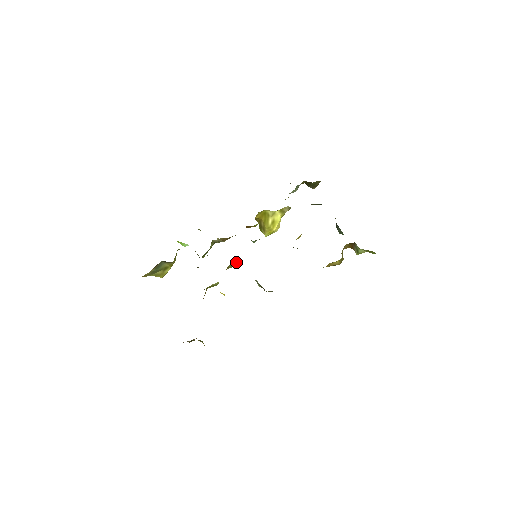
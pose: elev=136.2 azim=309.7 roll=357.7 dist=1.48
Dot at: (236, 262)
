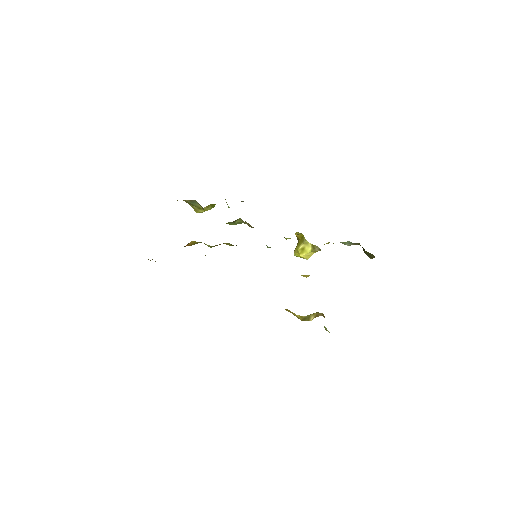
Dot at: occluded
